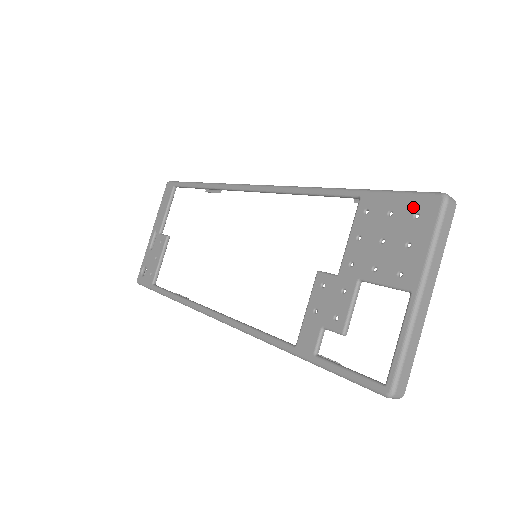
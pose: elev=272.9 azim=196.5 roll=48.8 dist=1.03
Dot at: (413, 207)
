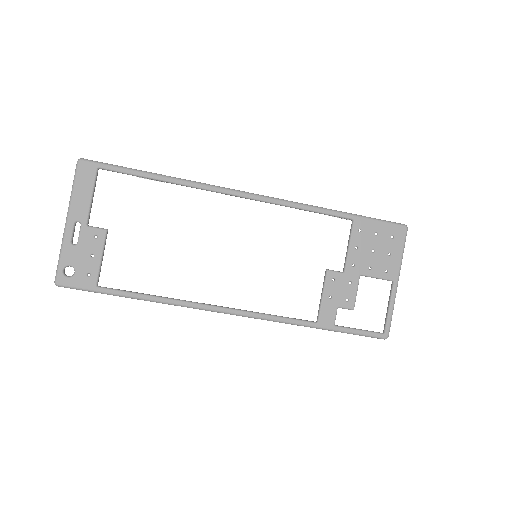
Dot at: (391, 232)
